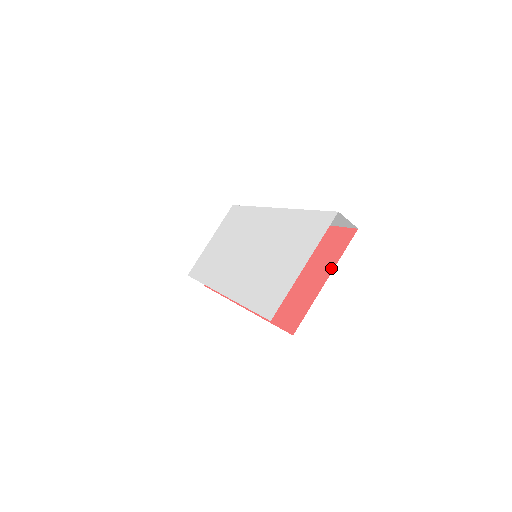
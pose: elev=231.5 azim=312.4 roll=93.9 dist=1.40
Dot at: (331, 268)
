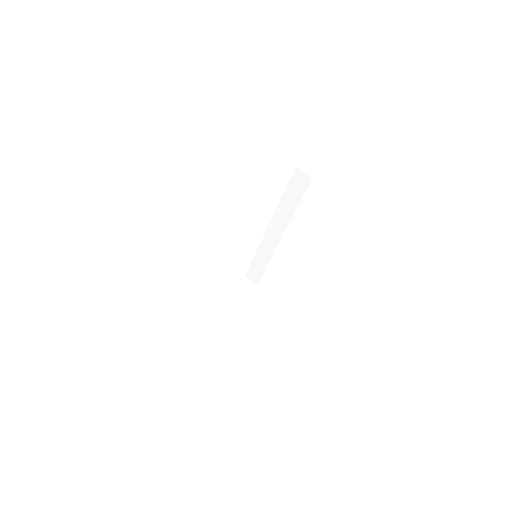
Dot at: occluded
